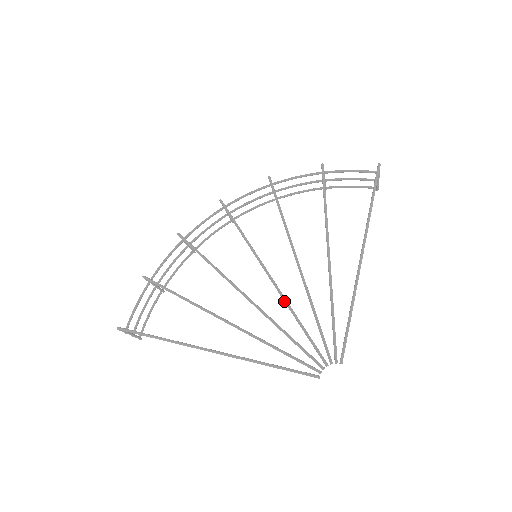
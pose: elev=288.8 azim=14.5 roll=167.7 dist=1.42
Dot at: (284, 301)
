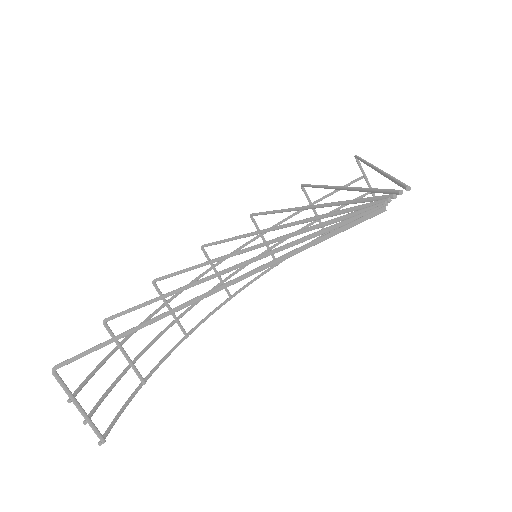
Dot at: (297, 222)
